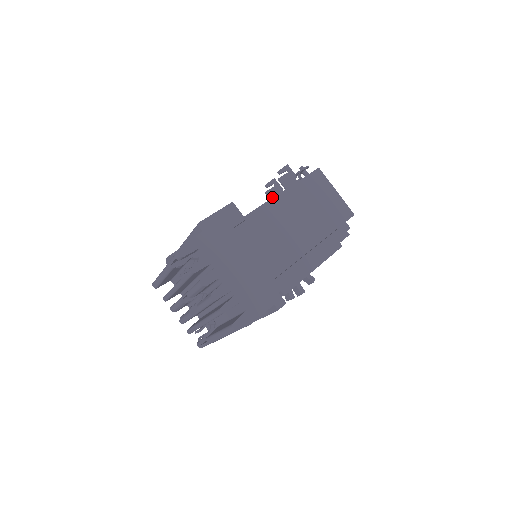
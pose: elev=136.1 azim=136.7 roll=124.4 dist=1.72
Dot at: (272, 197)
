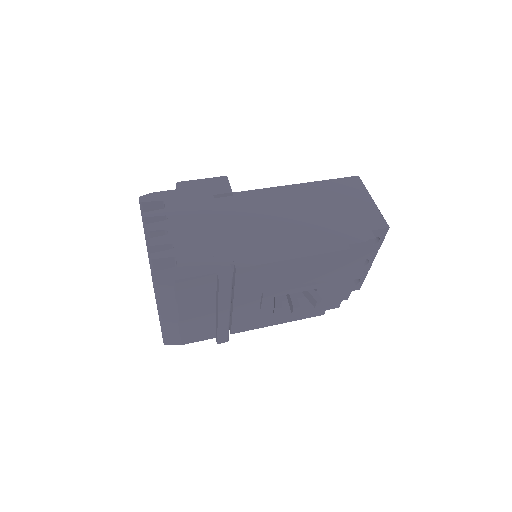
Dot at: occluded
